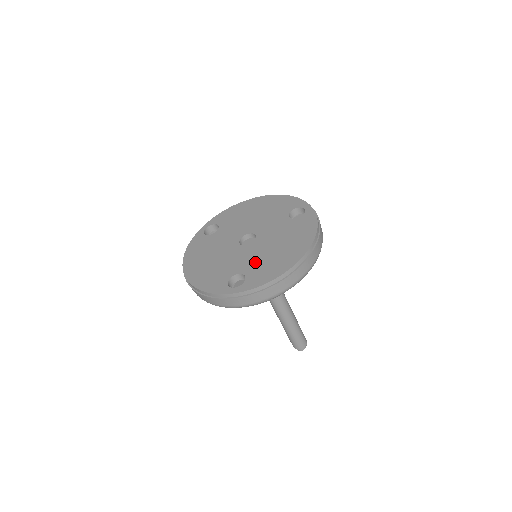
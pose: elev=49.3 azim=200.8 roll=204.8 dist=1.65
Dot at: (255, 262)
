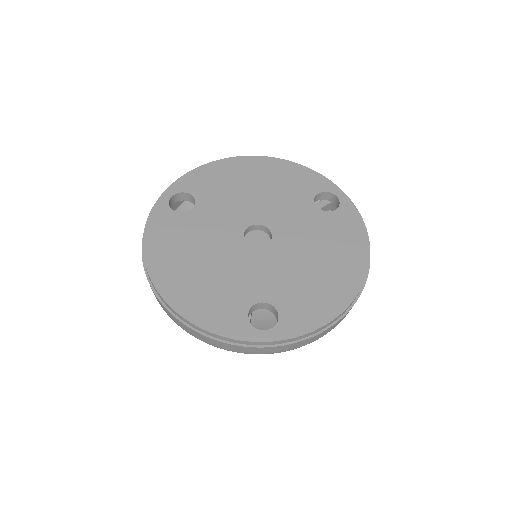
Dot at: (286, 284)
